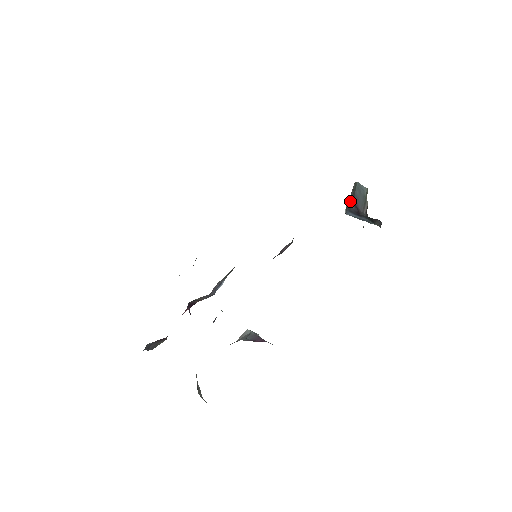
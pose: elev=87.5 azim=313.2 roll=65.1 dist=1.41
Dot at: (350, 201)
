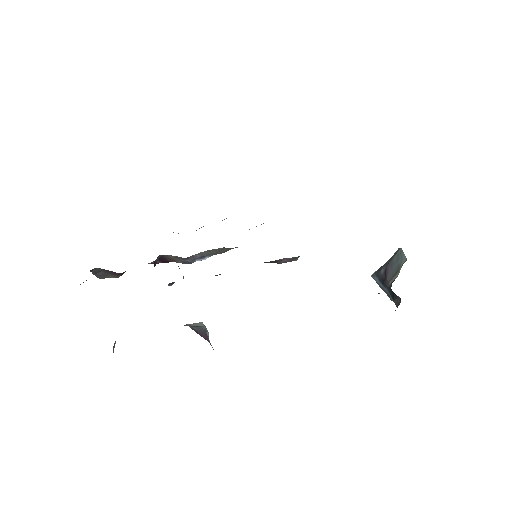
Dot at: (383, 265)
